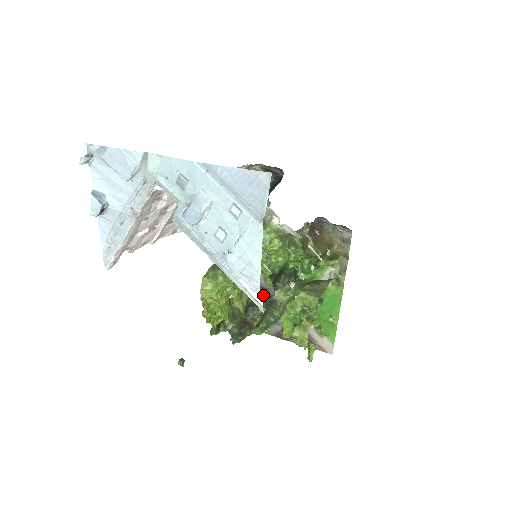
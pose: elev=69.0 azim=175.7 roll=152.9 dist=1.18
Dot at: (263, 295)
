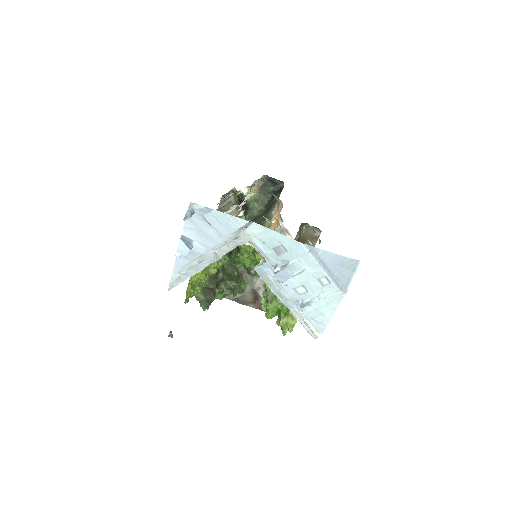
Dot at: (232, 270)
